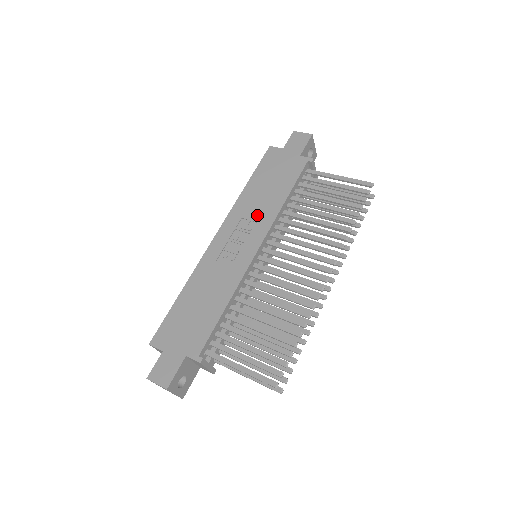
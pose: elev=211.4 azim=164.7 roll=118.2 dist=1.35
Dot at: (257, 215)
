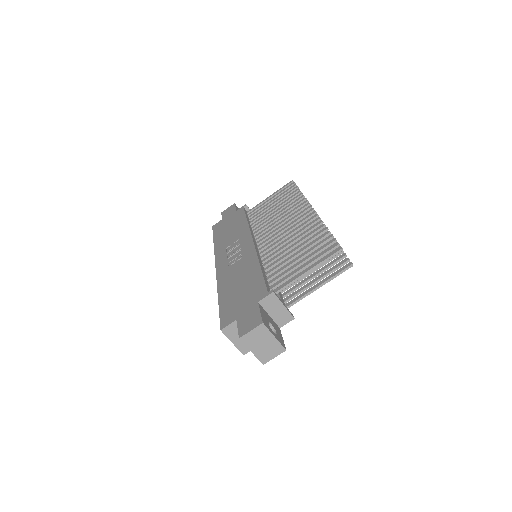
Dot at: (235, 238)
